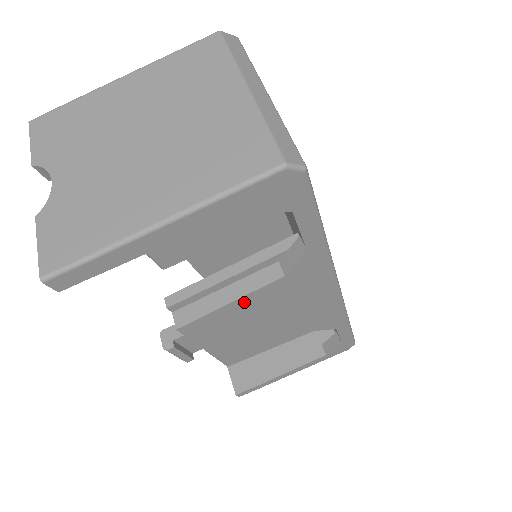
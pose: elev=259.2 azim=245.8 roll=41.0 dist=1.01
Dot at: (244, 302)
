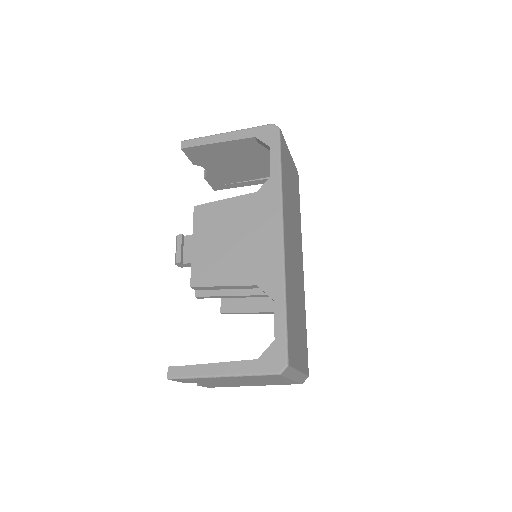
Dot at: occluded
